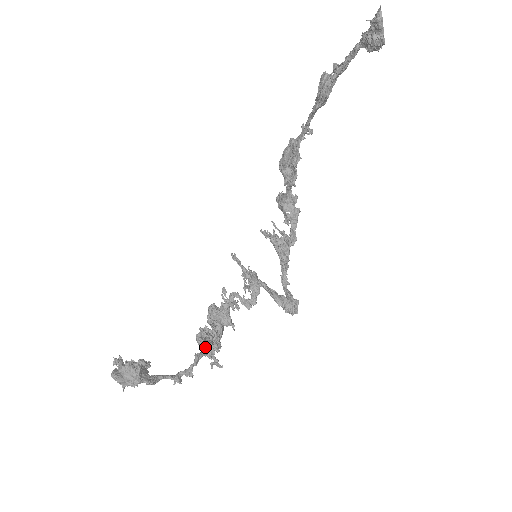
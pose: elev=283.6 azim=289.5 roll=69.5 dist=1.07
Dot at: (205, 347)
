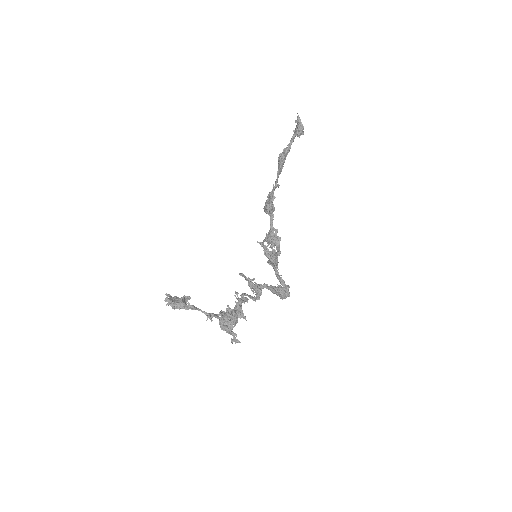
Dot at: (227, 312)
